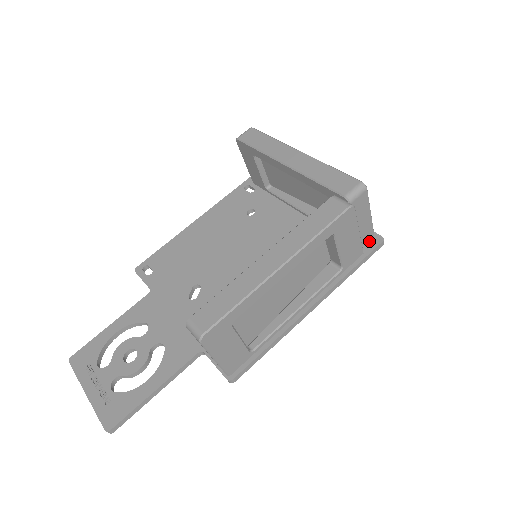
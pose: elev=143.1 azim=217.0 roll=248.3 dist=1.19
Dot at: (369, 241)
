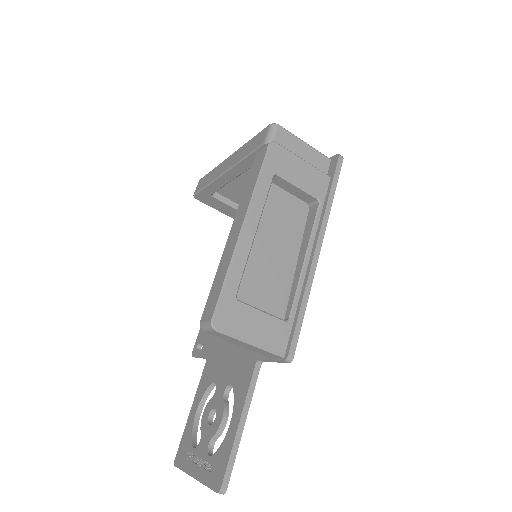
Dot at: (330, 166)
